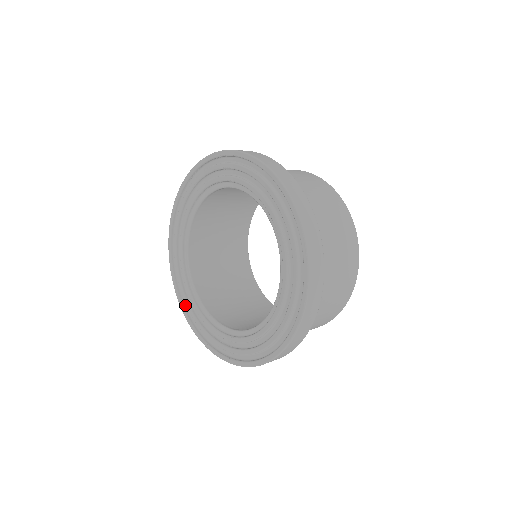
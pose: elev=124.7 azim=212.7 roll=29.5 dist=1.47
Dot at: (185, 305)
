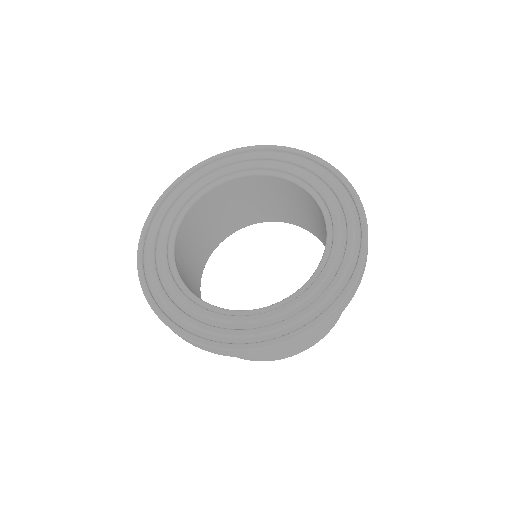
Dot at: (146, 244)
